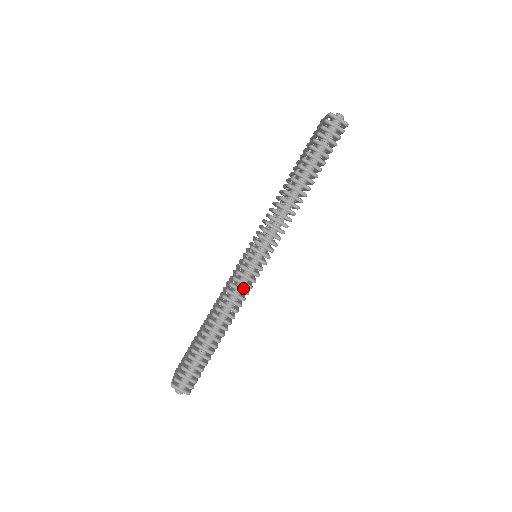
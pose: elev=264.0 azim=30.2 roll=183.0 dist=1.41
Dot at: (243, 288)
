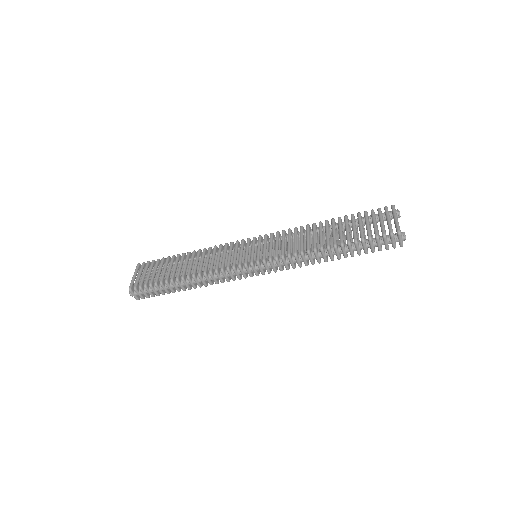
Dot at: (229, 276)
